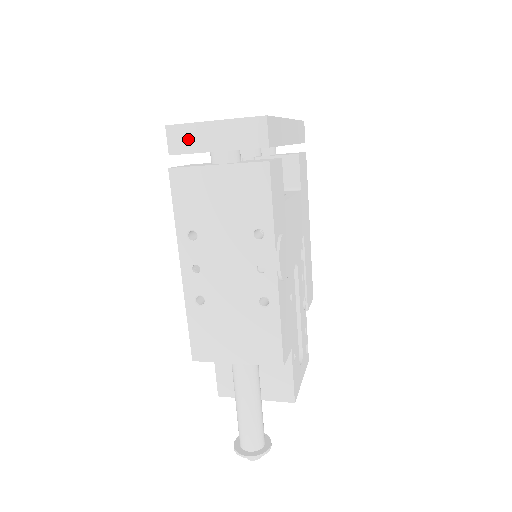
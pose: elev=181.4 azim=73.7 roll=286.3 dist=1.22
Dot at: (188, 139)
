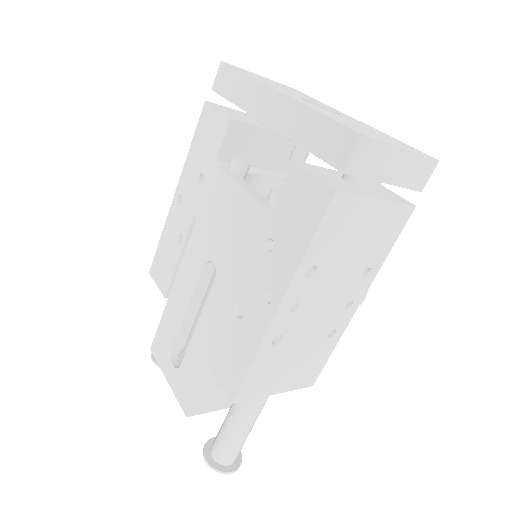
Dot at: (372, 160)
